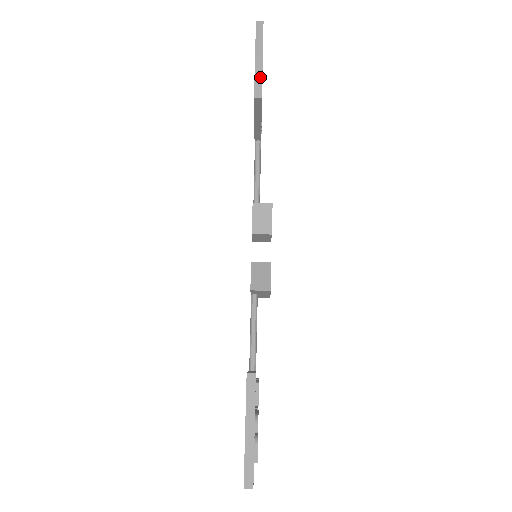
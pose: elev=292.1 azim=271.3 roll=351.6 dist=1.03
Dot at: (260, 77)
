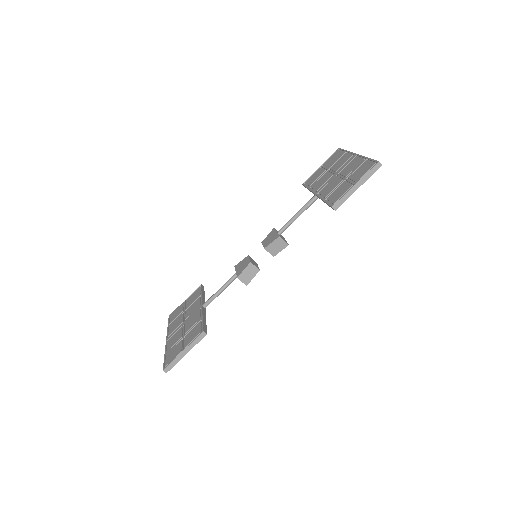
Dot at: (346, 198)
